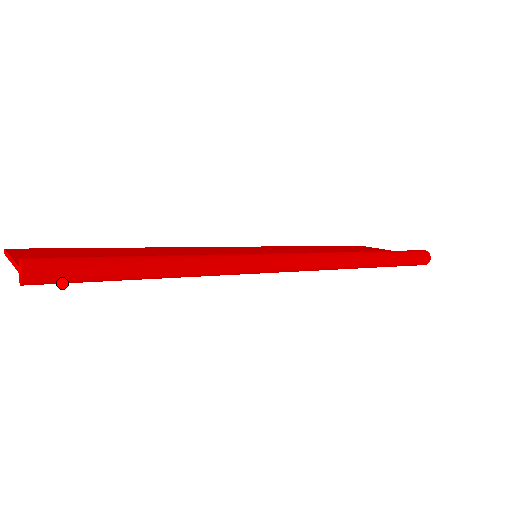
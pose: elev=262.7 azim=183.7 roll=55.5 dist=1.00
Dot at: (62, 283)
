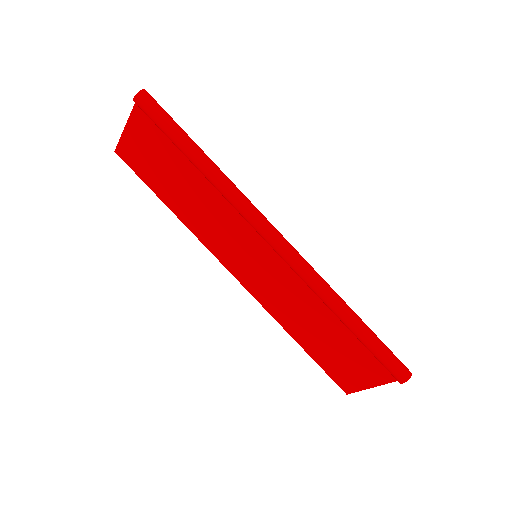
Dot at: (151, 114)
